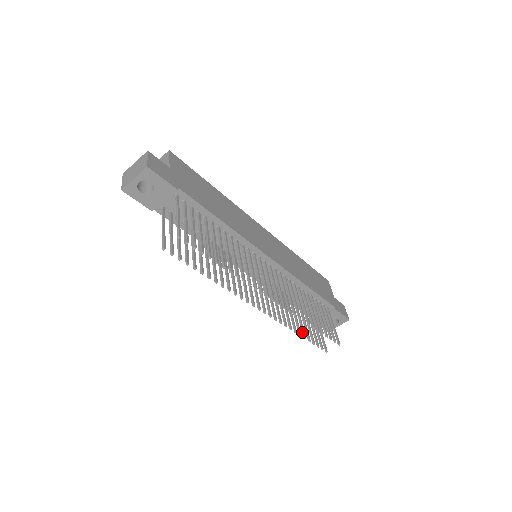
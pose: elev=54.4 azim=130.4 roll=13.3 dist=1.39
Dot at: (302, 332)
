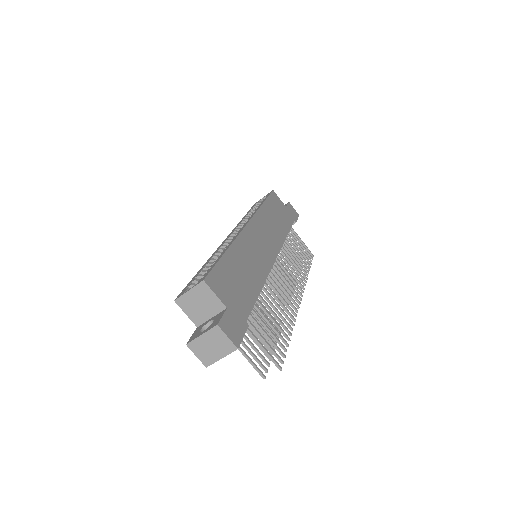
Dot at: occluded
